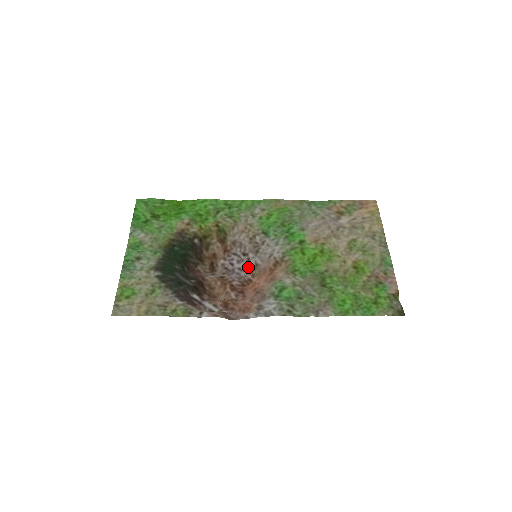
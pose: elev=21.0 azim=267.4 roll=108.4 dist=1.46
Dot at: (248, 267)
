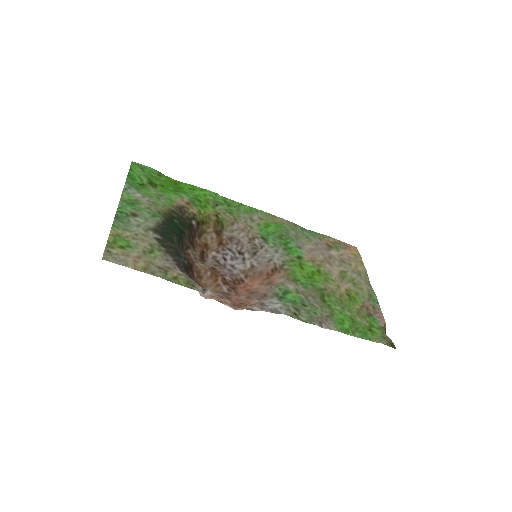
Dot at: (243, 266)
